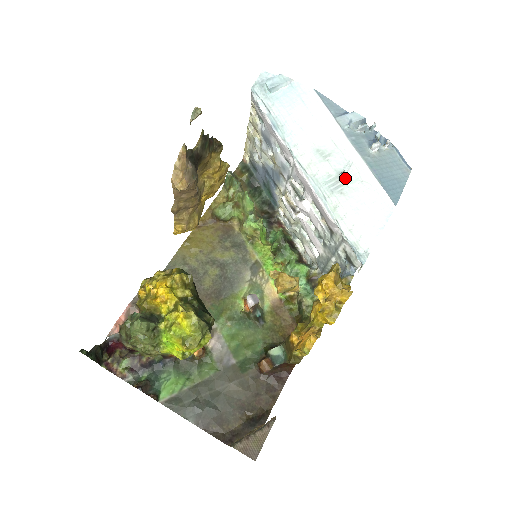
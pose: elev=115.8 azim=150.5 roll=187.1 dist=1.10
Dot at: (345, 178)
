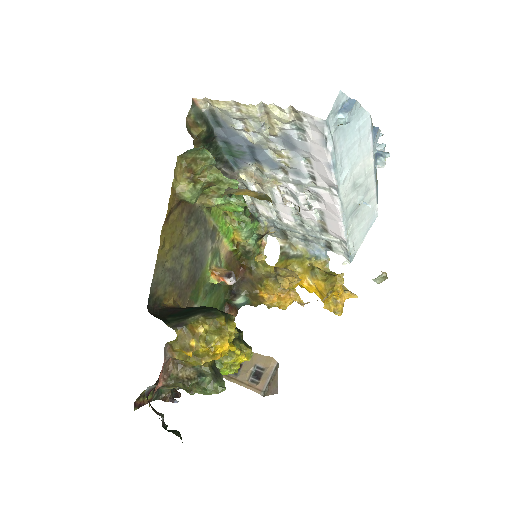
Dot at: (362, 203)
